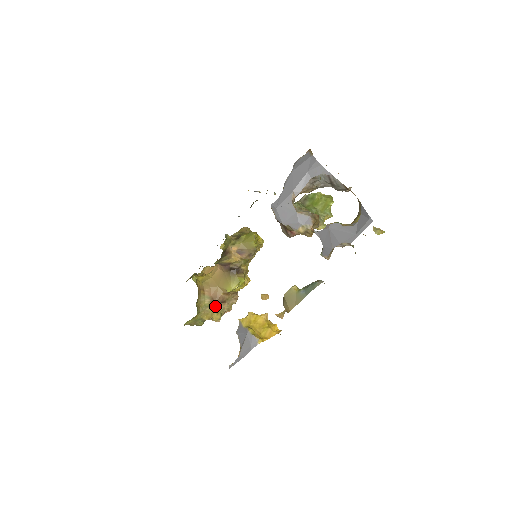
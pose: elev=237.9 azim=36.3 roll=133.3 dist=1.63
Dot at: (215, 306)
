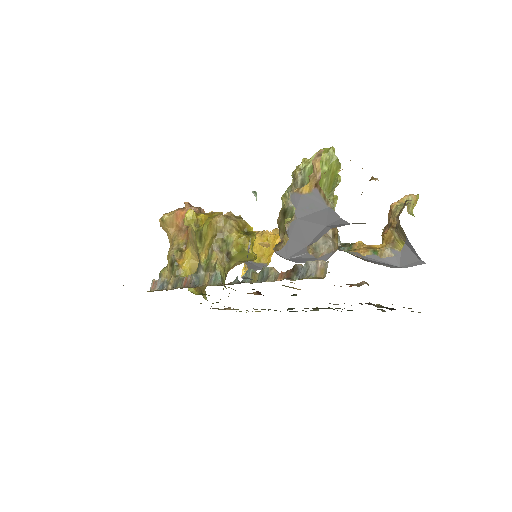
Dot at: occluded
